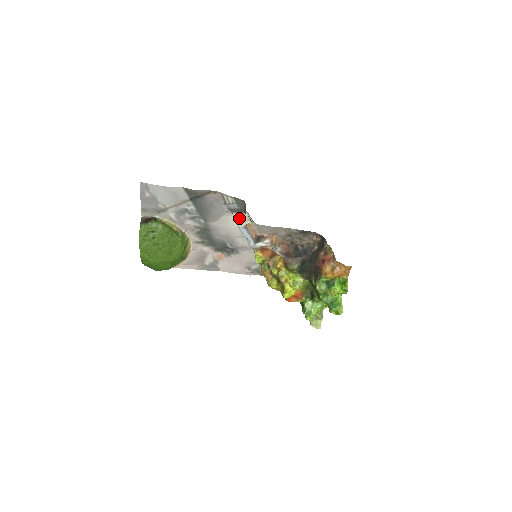
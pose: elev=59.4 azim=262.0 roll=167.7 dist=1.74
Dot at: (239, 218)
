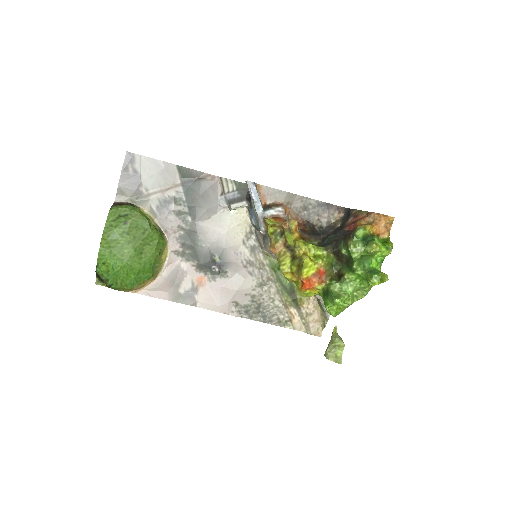
Dot at: (236, 218)
